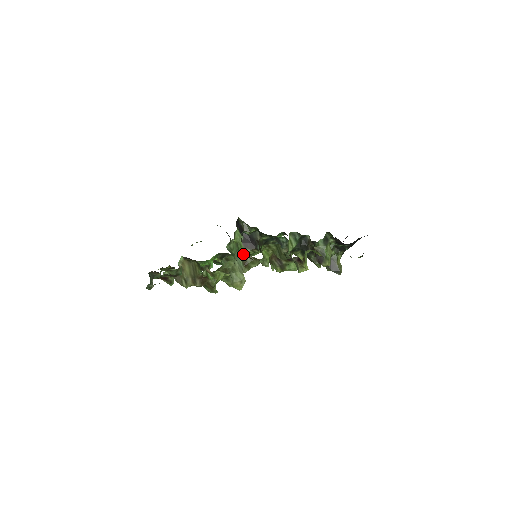
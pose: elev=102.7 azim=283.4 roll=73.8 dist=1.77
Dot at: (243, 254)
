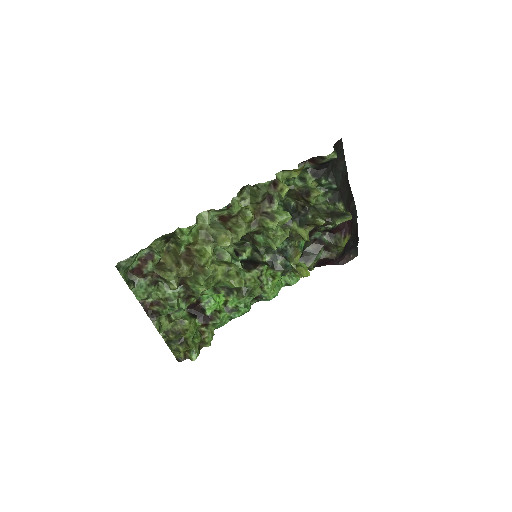
Dot at: (223, 223)
